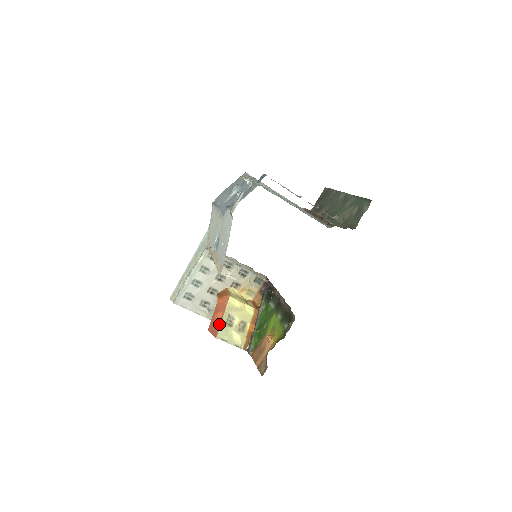
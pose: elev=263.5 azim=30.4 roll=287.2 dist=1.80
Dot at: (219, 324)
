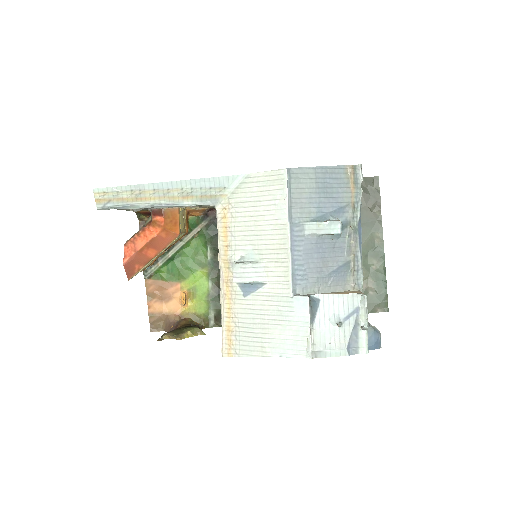
Dot at: (143, 265)
